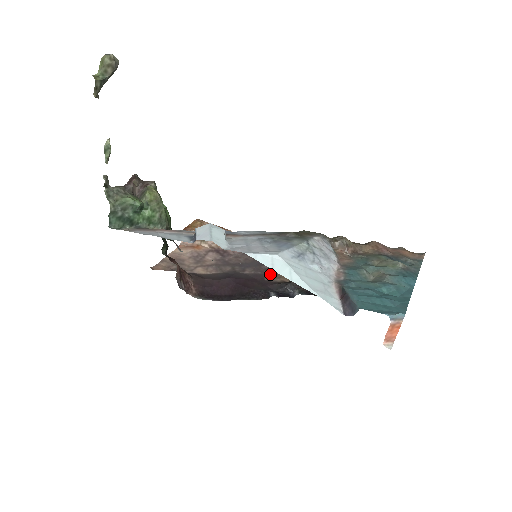
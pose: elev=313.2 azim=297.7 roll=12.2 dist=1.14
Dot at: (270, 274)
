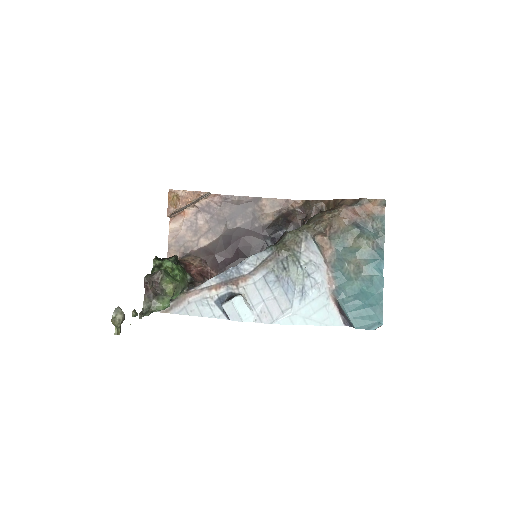
Dot at: (257, 217)
